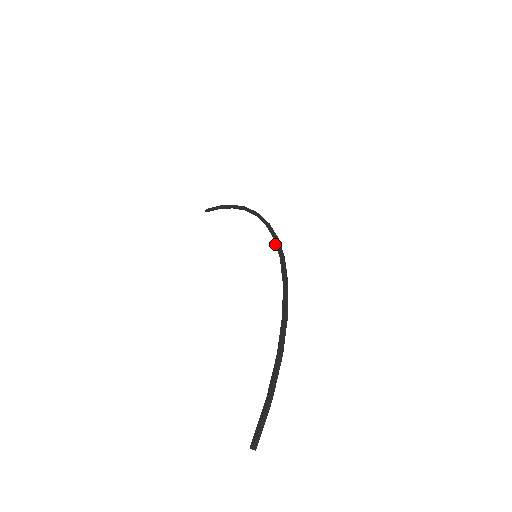
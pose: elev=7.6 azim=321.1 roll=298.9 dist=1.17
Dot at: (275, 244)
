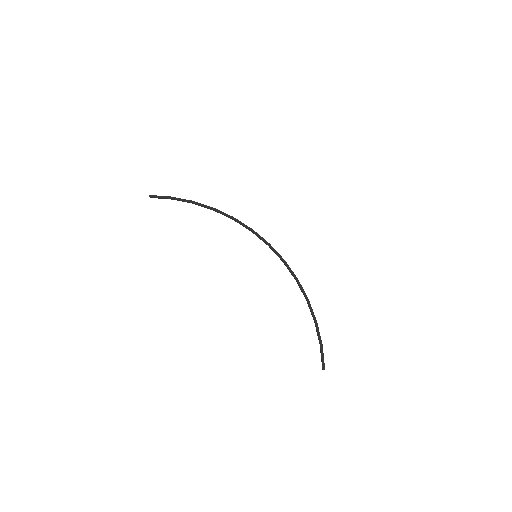
Dot at: (272, 250)
